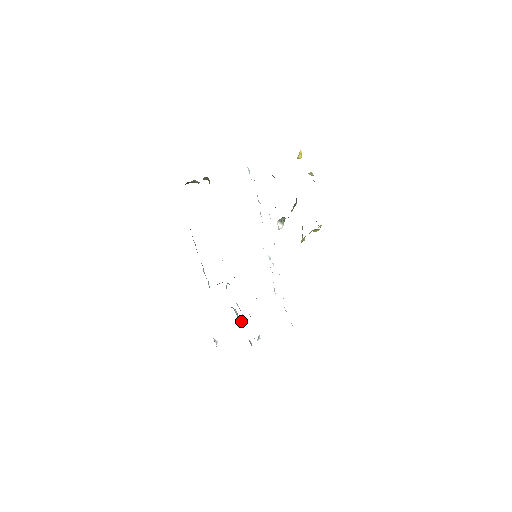
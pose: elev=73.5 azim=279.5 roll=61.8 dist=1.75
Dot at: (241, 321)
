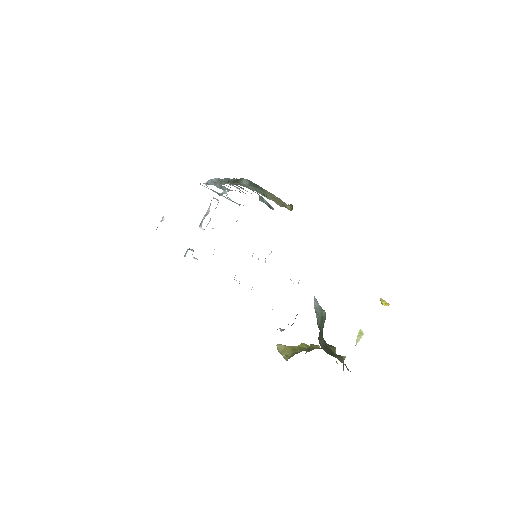
Dot at: (201, 226)
